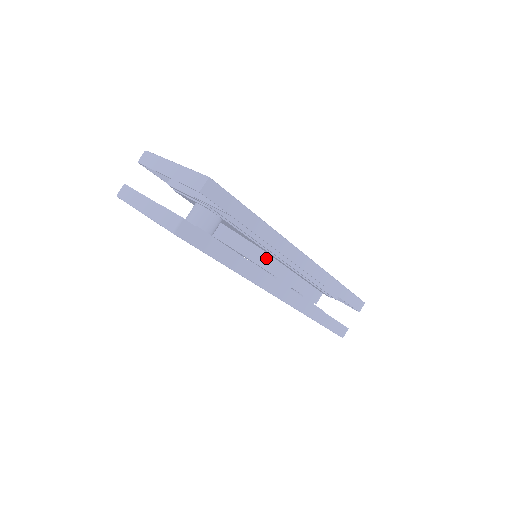
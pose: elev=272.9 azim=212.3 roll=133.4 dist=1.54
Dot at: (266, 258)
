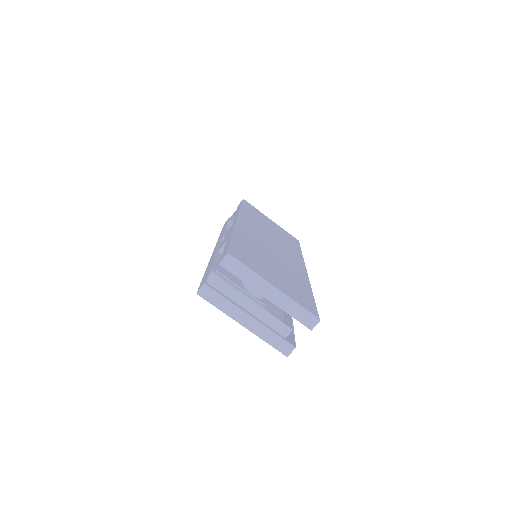
Dot at: occluded
